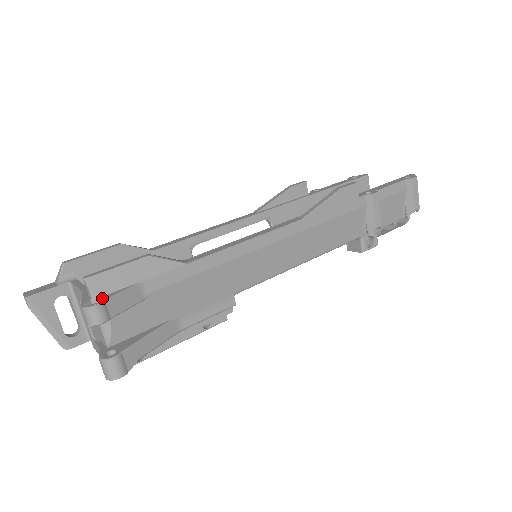
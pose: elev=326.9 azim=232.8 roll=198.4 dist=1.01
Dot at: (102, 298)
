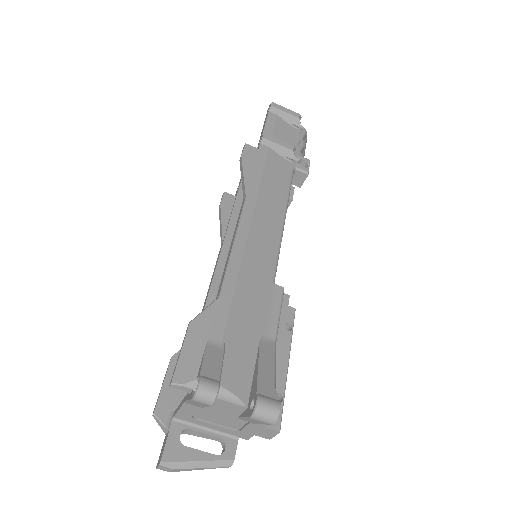
Dot at: (197, 378)
